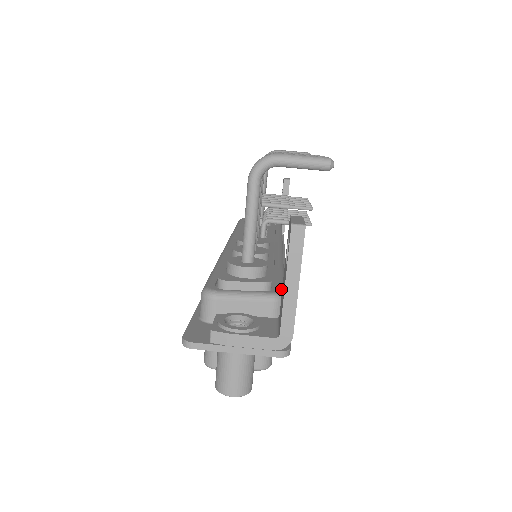
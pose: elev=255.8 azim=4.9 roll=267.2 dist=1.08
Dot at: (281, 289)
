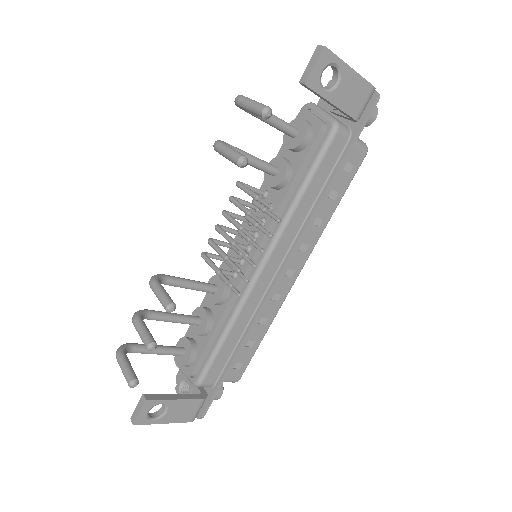
Dot at: (200, 377)
